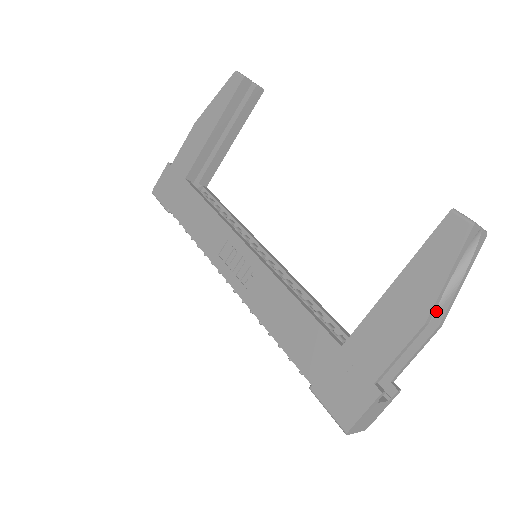
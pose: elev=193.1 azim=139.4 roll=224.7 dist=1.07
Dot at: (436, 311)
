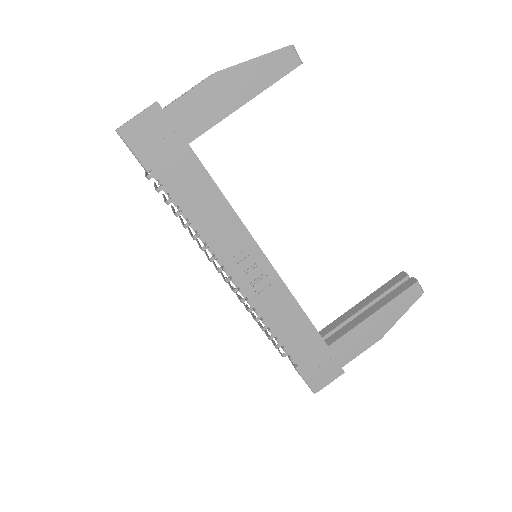
Dot at: occluded
